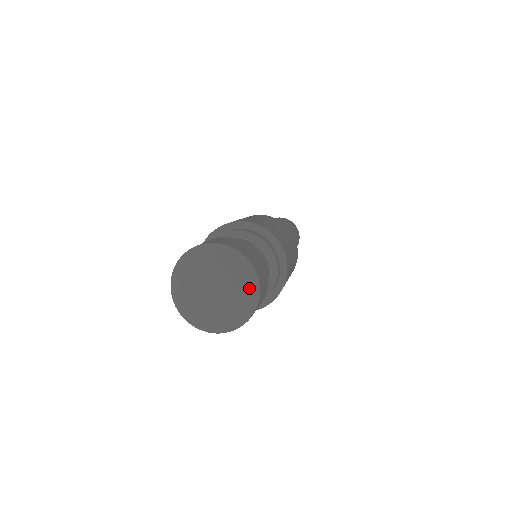
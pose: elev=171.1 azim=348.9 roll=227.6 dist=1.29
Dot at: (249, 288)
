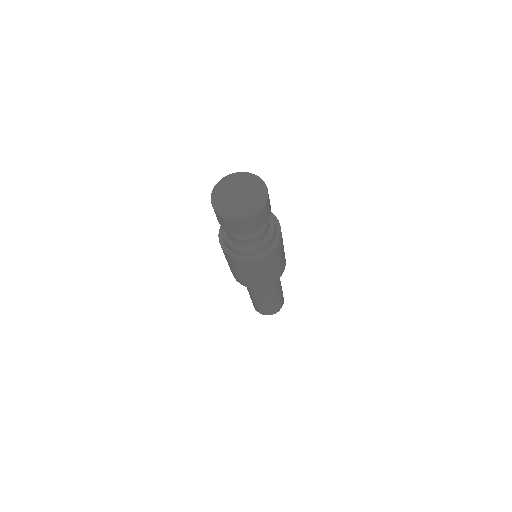
Dot at: (260, 199)
